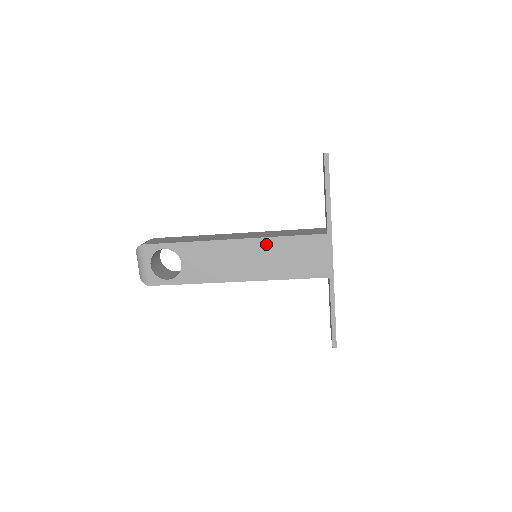
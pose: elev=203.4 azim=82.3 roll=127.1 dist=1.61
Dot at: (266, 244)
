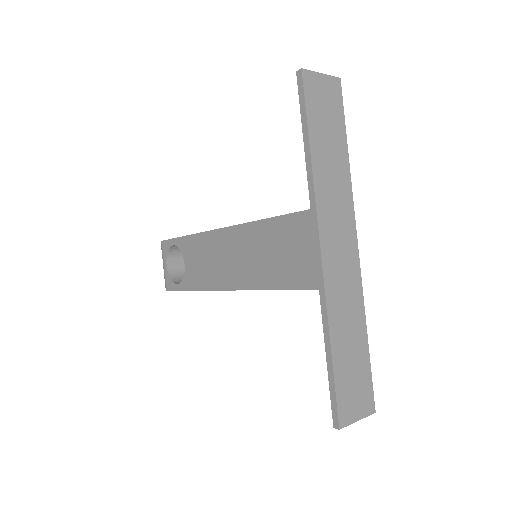
Dot at: (247, 233)
